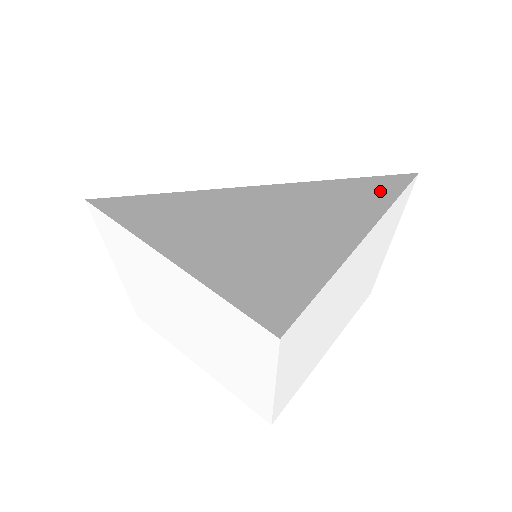
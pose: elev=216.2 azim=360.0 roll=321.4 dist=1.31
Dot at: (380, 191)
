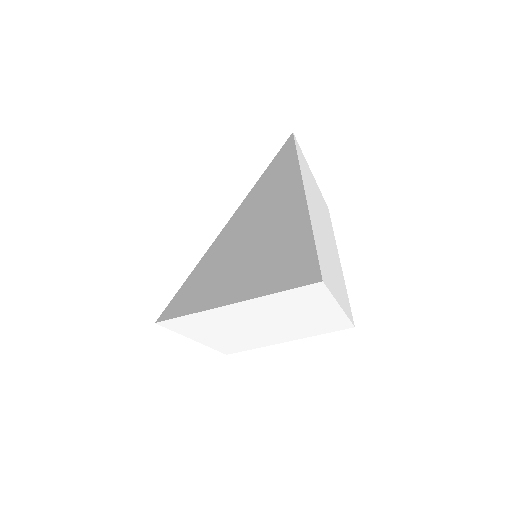
Dot at: (286, 162)
